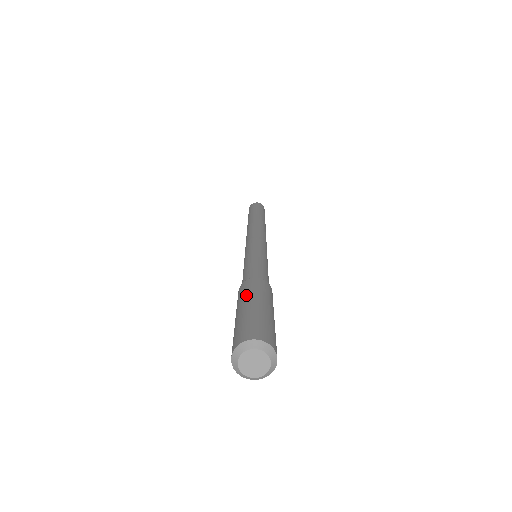
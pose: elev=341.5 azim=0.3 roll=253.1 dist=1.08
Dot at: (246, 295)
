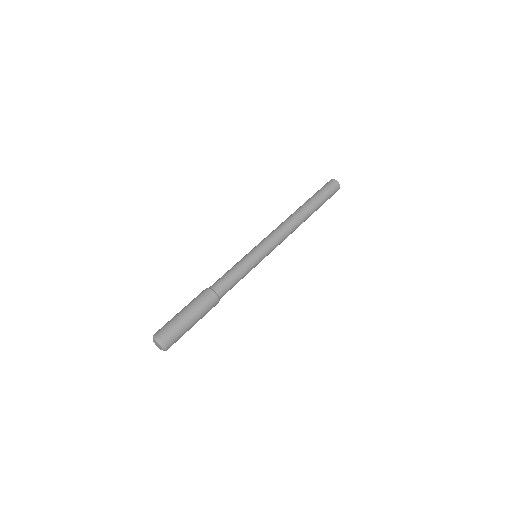
Dot at: (189, 303)
